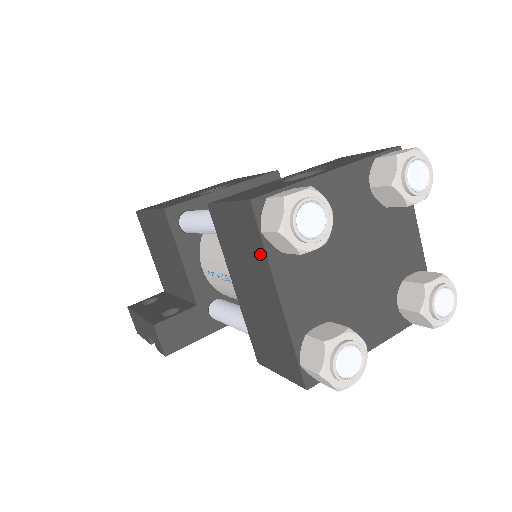
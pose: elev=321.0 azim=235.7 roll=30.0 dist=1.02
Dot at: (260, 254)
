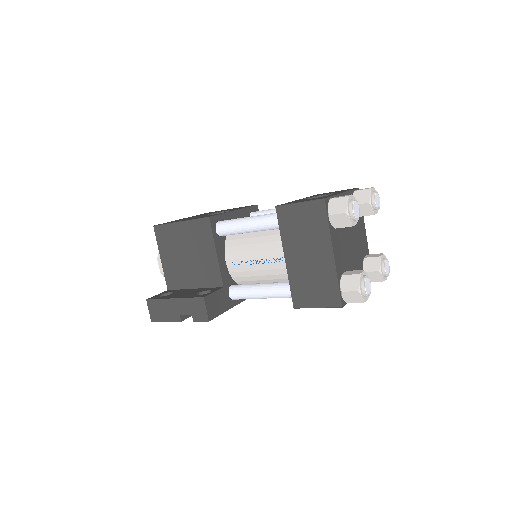
Dot at: (323, 229)
